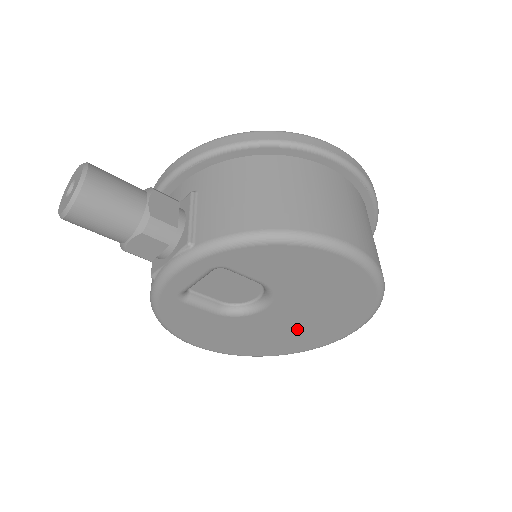
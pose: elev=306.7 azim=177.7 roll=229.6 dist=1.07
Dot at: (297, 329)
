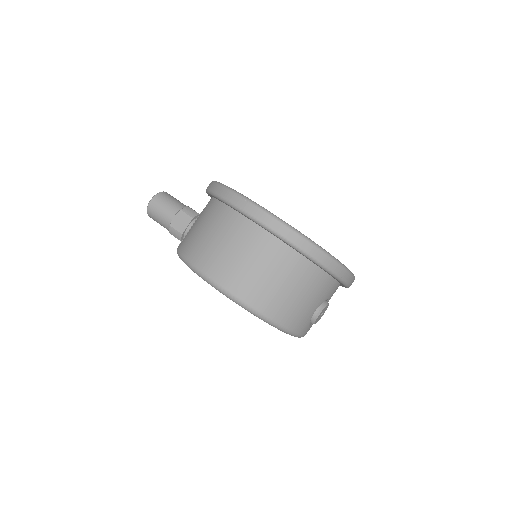
Dot at: occluded
